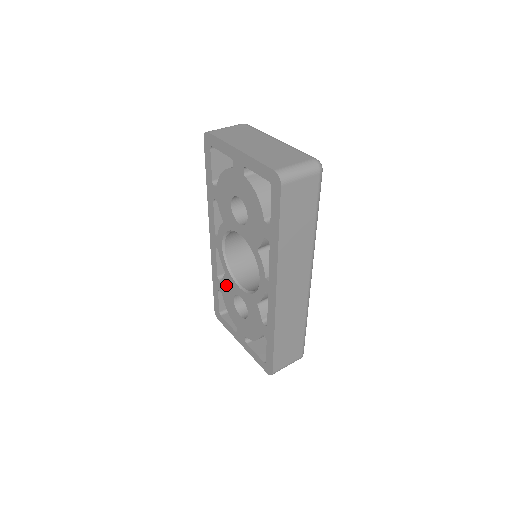
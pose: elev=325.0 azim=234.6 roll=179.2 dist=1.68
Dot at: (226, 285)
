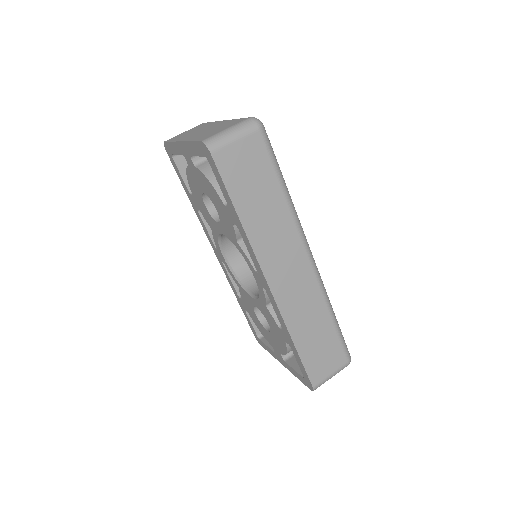
Dot at: (245, 300)
